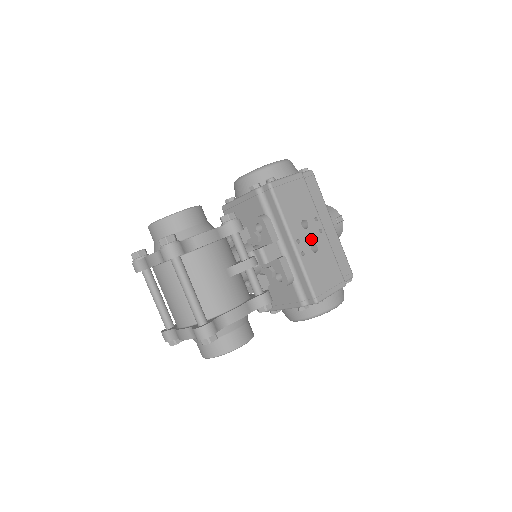
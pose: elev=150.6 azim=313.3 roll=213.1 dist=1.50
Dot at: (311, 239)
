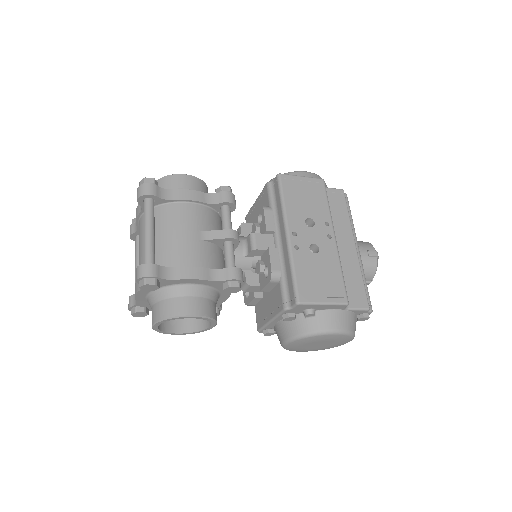
Dot at: (313, 239)
